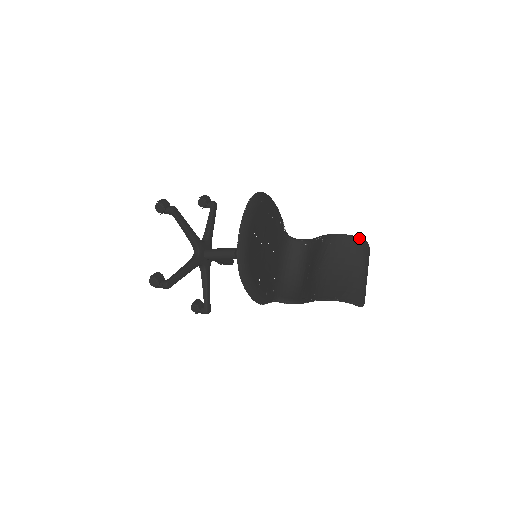
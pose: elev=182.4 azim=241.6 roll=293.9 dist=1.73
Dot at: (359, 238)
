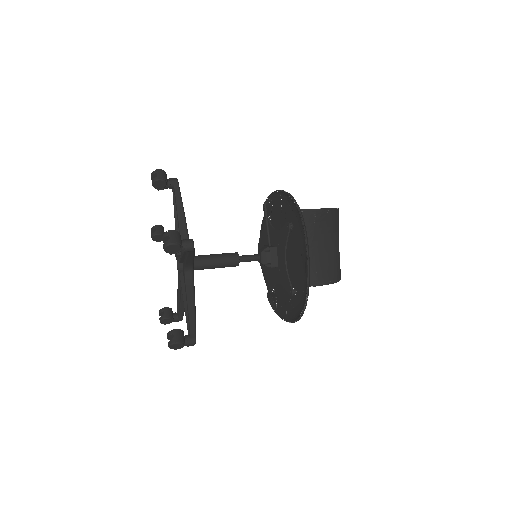
Dot at: (338, 209)
